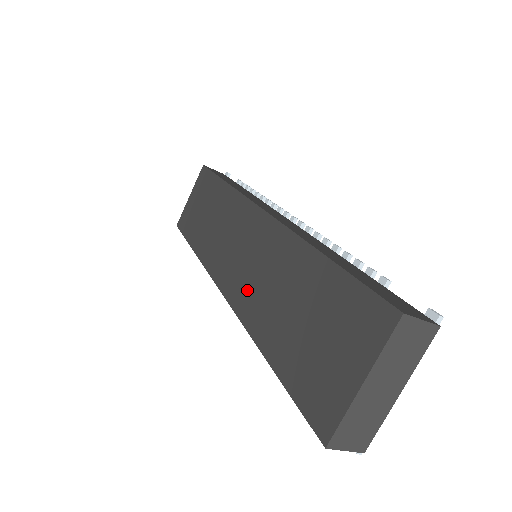
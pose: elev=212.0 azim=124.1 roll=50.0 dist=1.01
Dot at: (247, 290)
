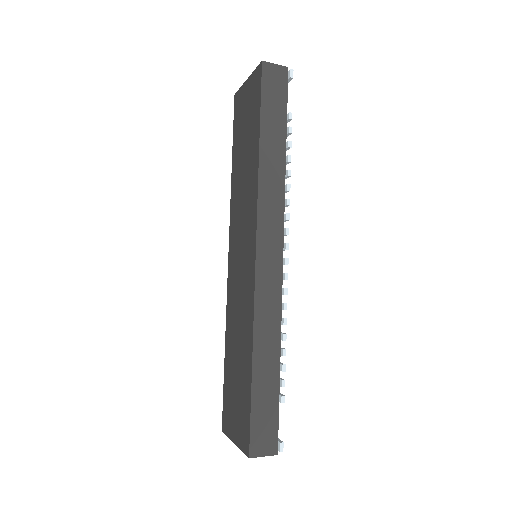
Dot at: (233, 296)
